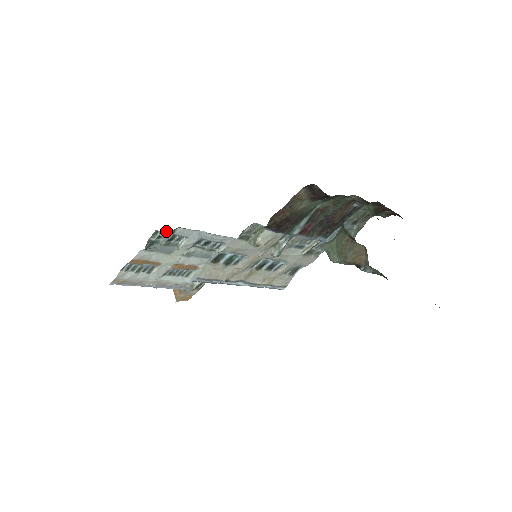
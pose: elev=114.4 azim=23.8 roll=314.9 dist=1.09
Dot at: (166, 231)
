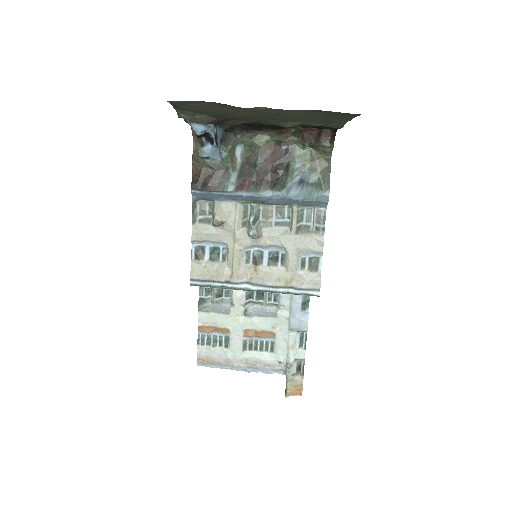
Dot at: occluded
